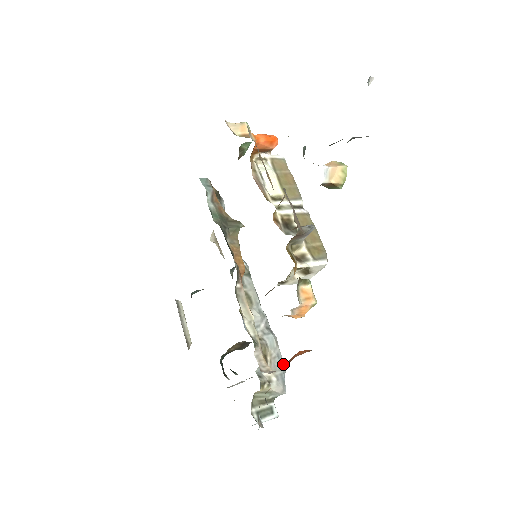
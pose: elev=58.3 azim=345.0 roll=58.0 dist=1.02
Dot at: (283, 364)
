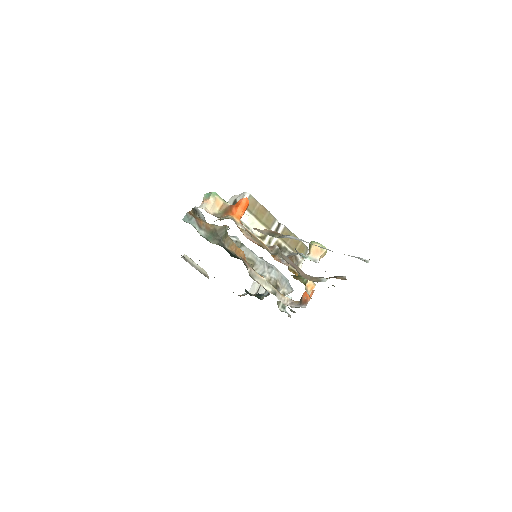
Dot at: (286, 278)
